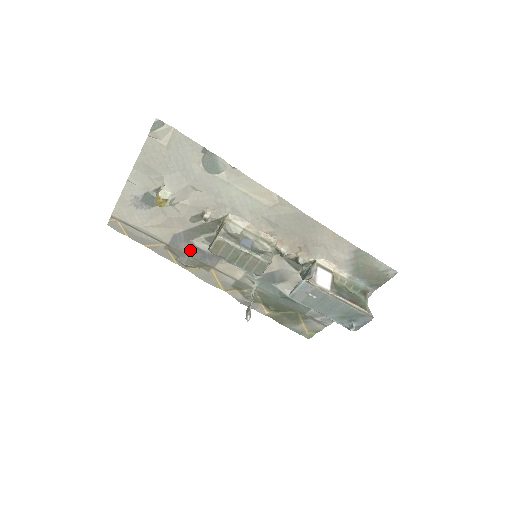
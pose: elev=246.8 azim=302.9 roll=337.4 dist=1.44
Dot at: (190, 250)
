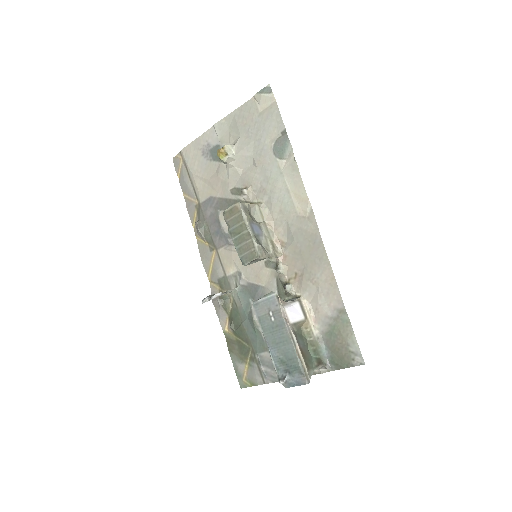
Dot at: (212, 219)
